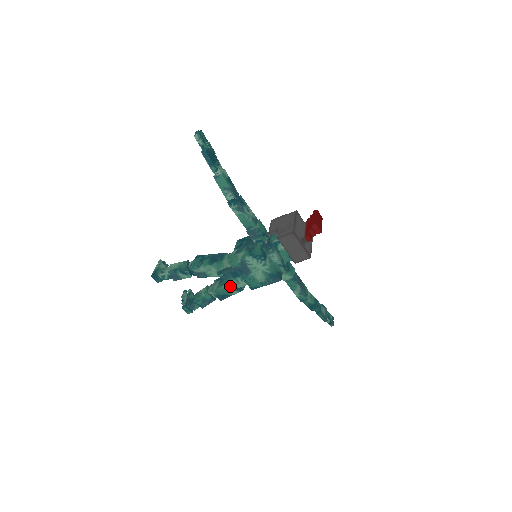
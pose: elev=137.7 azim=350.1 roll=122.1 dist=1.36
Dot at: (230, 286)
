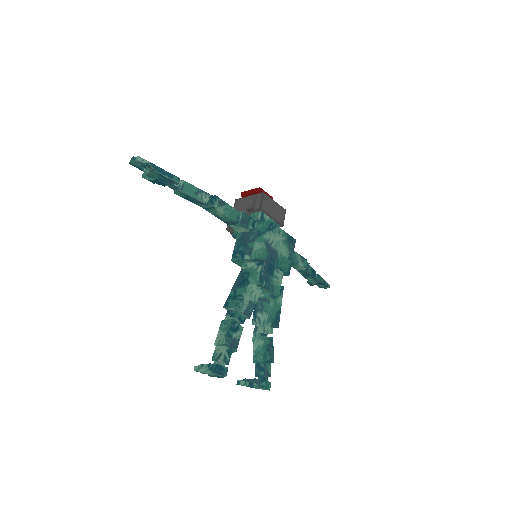
Dot at: (276, 291)
